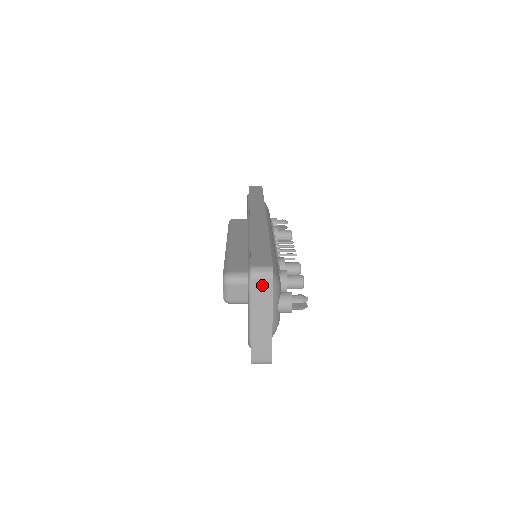
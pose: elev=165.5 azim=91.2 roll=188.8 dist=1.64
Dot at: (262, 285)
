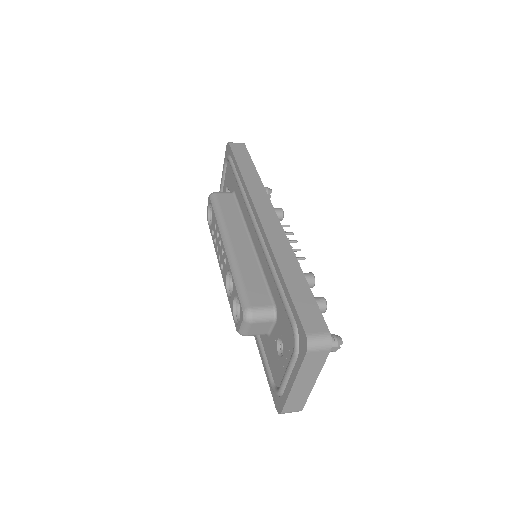
Dot at: (317, 355)
